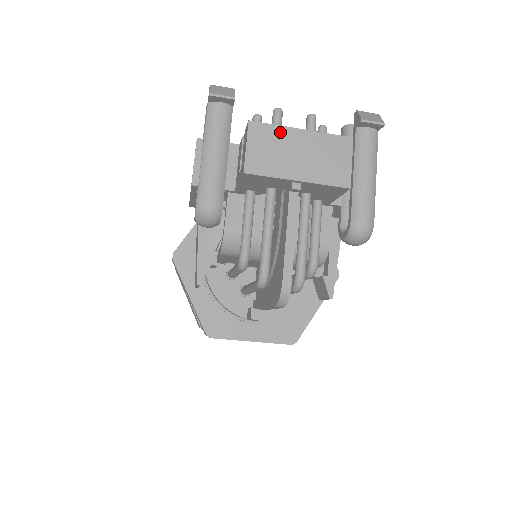
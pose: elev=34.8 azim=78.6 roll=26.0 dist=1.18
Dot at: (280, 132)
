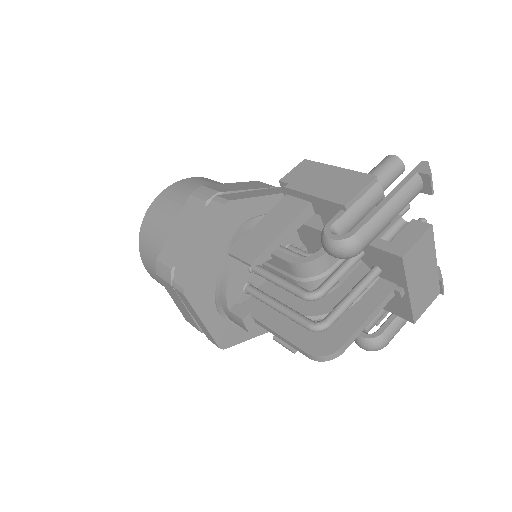
Dot at: (432, 251)
